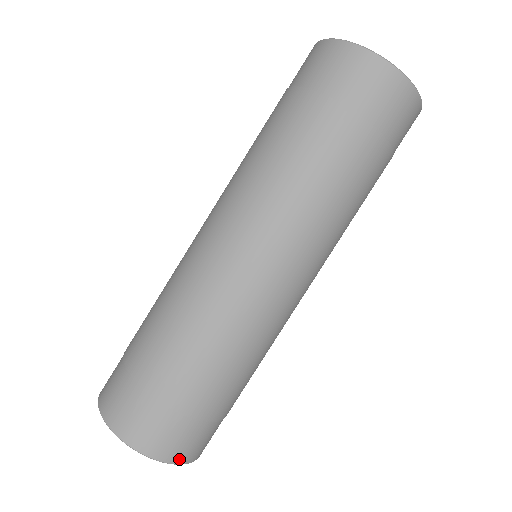
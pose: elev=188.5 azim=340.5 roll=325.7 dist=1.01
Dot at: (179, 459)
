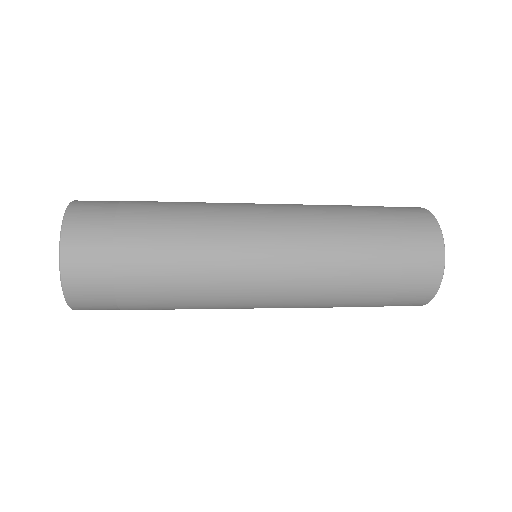
Dot at: occluded
